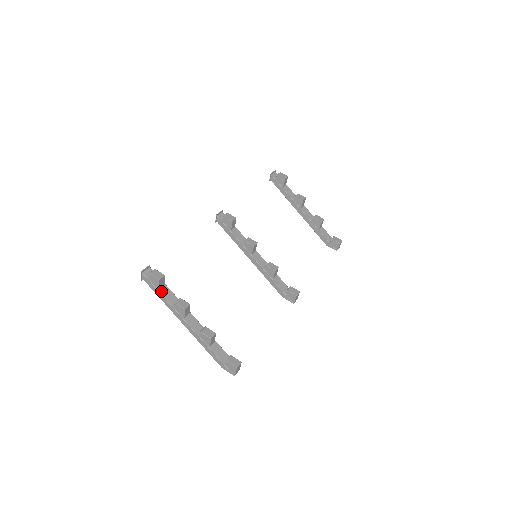
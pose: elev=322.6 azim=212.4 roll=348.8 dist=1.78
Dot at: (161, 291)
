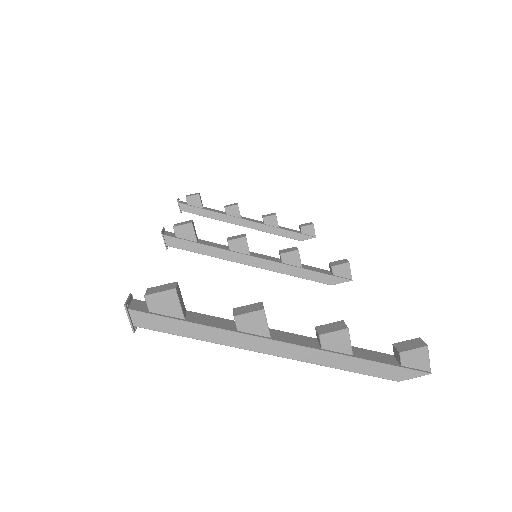
Dot at: (190, 320)
